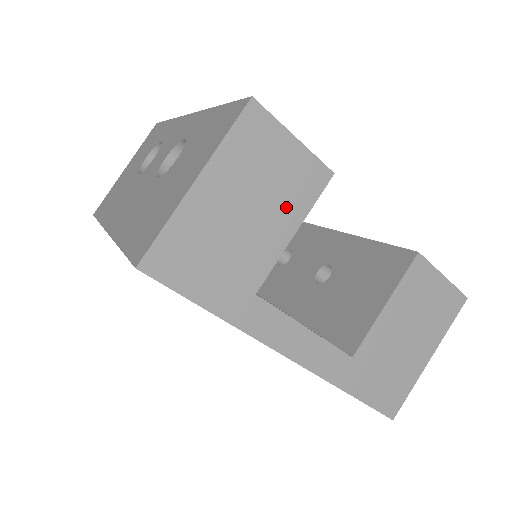
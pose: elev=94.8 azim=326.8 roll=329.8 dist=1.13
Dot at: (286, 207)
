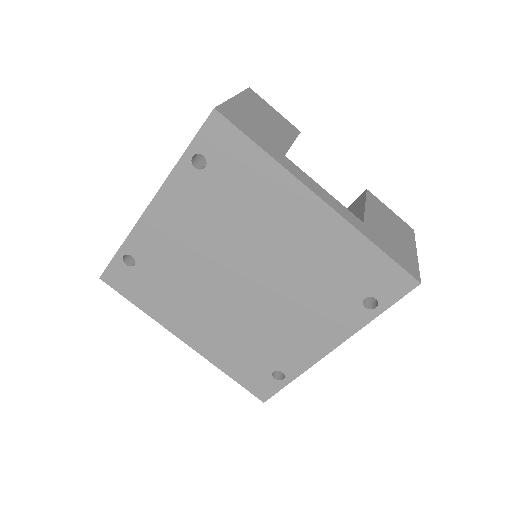
Dot at: (283, 130)
